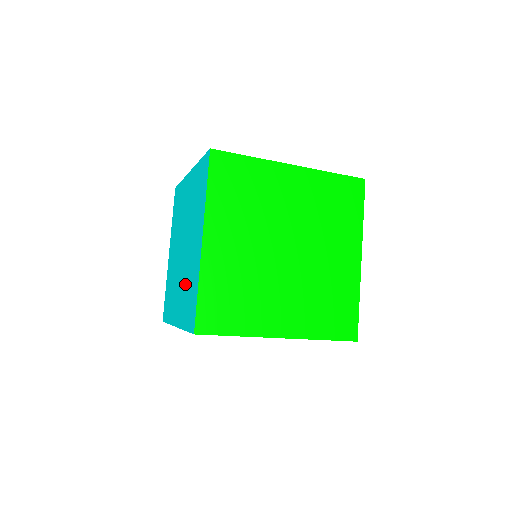
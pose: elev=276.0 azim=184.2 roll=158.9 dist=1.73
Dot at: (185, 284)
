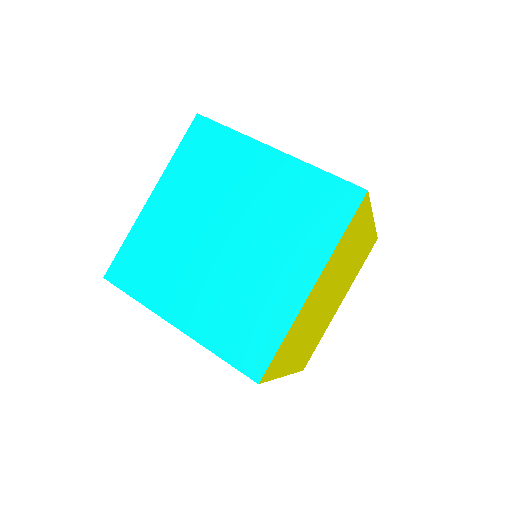
Dot at: (283, 226)
